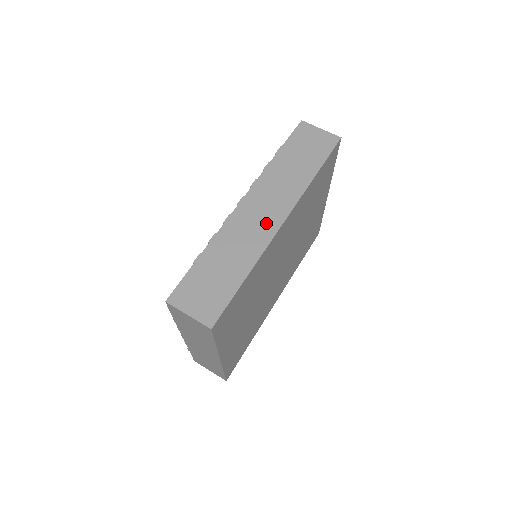
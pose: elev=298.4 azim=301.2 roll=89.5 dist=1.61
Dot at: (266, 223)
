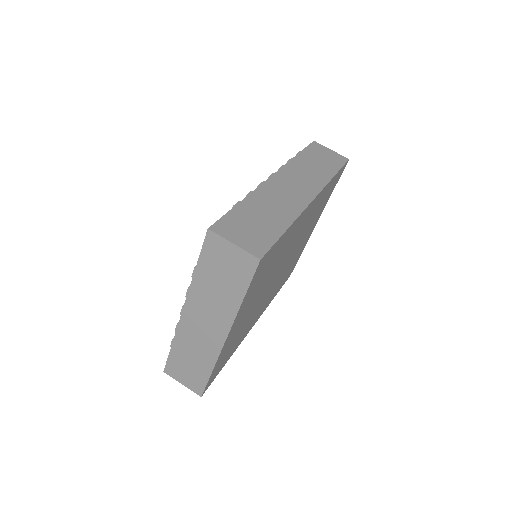
Dot at: (299, 195)
